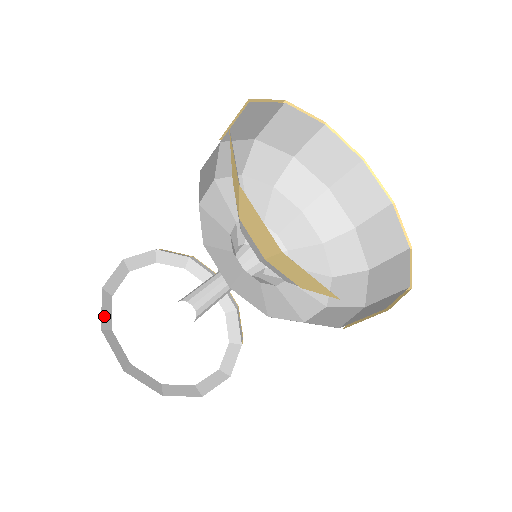
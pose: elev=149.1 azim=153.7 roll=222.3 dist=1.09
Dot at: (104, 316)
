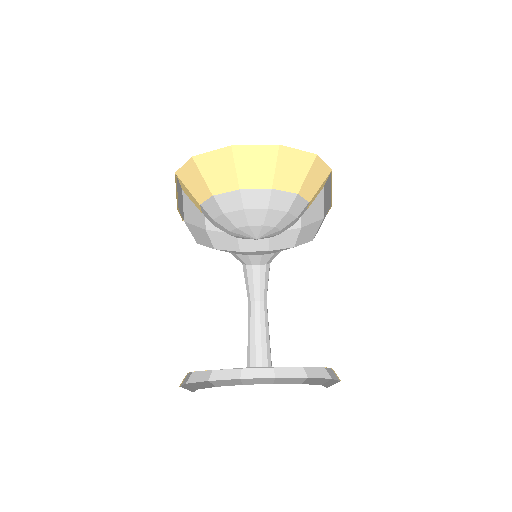
Dot at: (196, 384)
